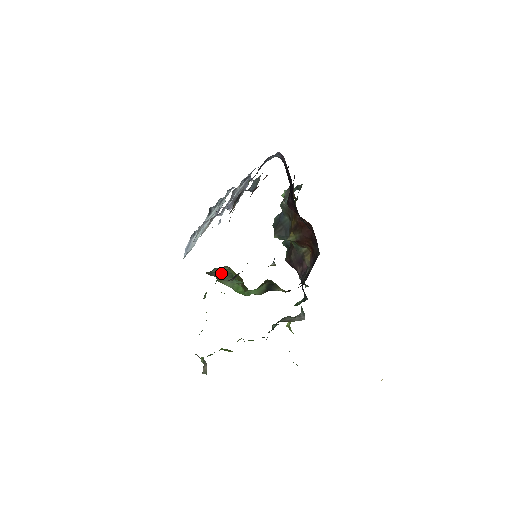
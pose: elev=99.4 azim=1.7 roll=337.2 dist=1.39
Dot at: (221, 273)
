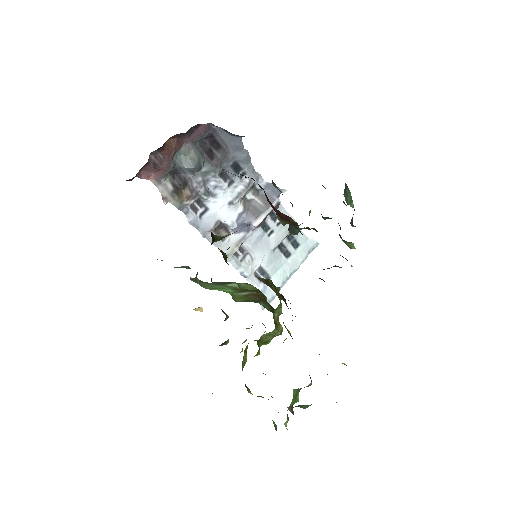
Dot at: (219, 282)
